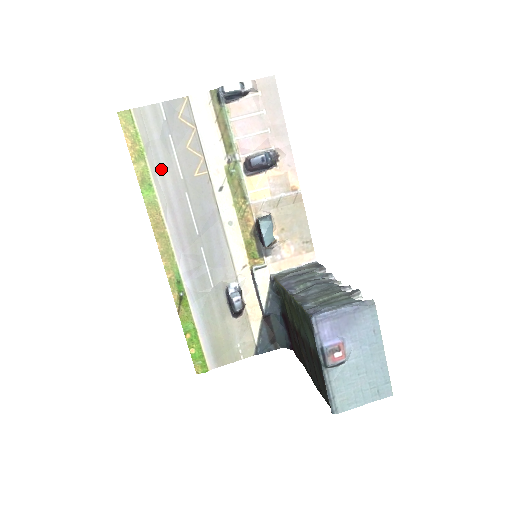
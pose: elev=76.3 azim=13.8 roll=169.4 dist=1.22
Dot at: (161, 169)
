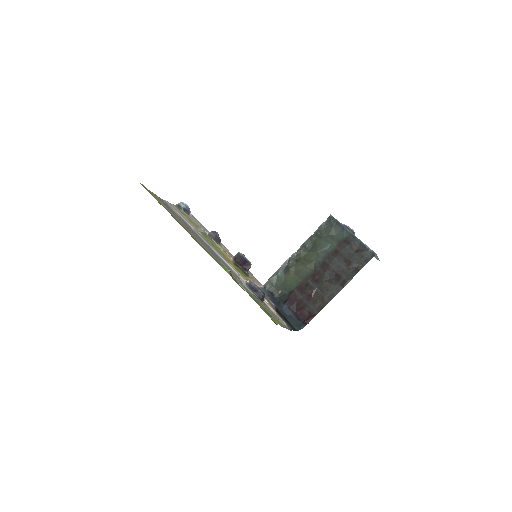
Dot at: (173, 215)
